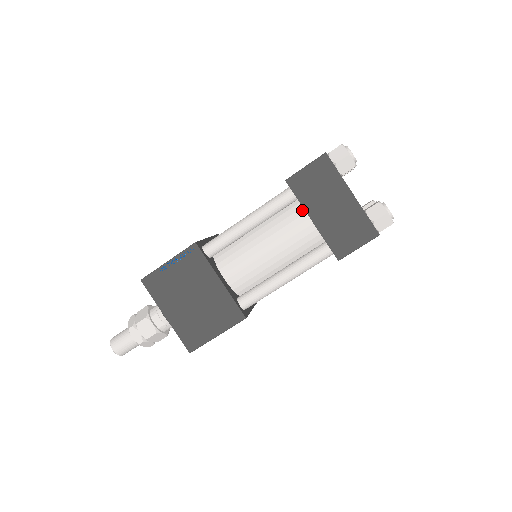
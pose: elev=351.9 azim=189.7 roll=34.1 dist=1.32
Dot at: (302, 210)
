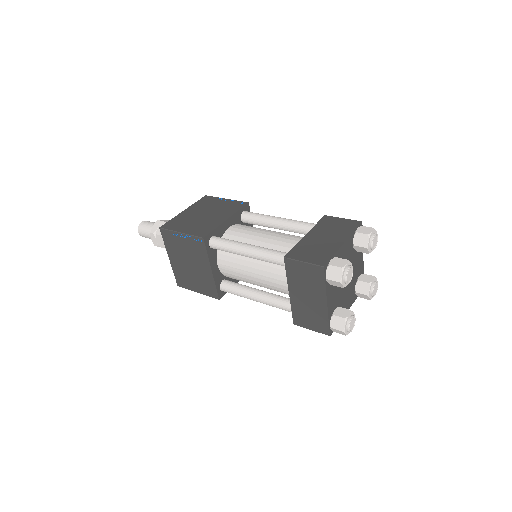
Dot at: occluded
